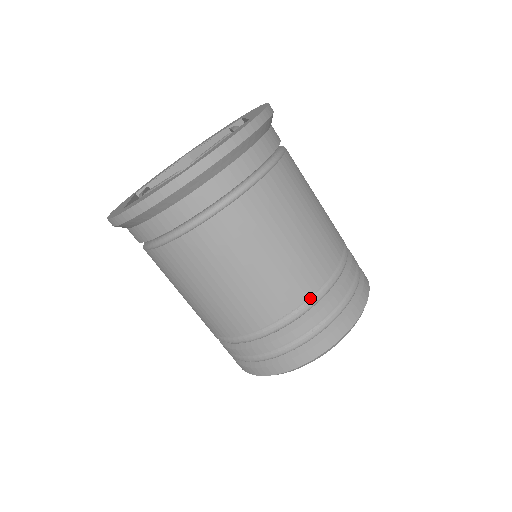
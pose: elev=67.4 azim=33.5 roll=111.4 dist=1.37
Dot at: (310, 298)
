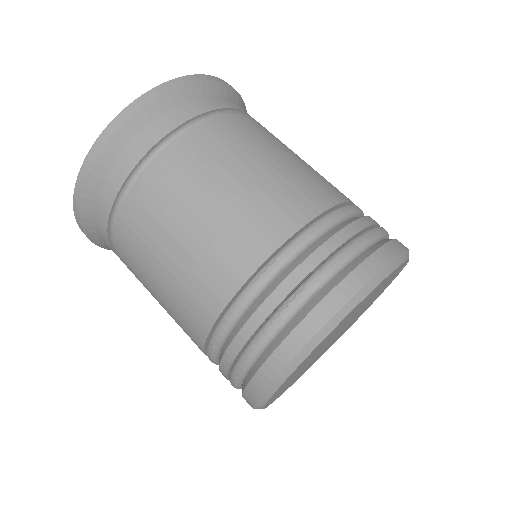
Dot at: (274, 257)
